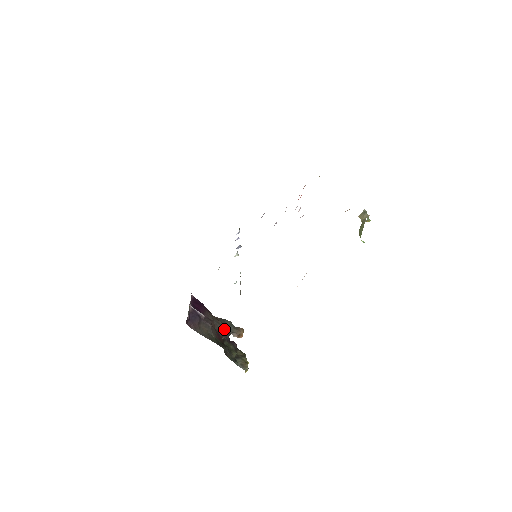
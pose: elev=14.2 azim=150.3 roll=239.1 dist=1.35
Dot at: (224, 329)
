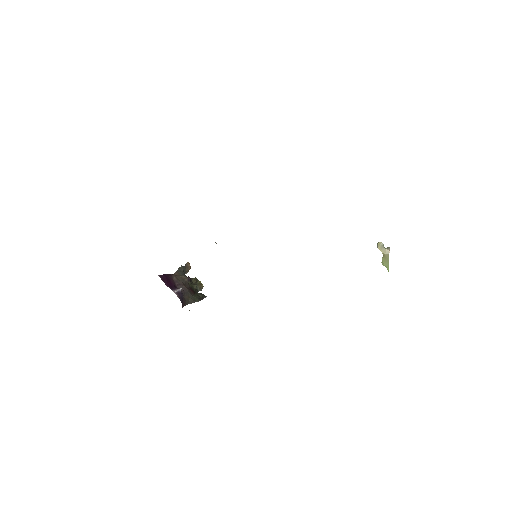
Dot at: occluded
